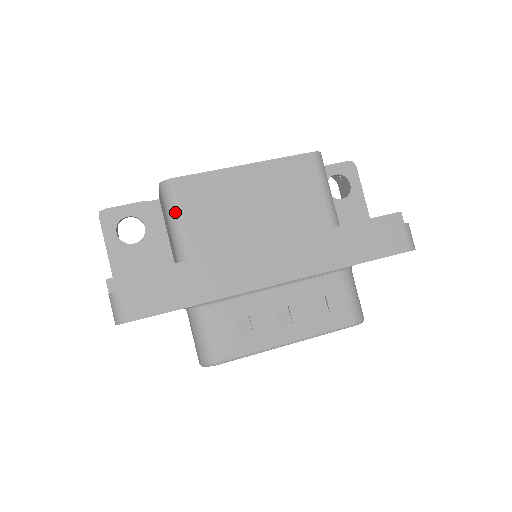
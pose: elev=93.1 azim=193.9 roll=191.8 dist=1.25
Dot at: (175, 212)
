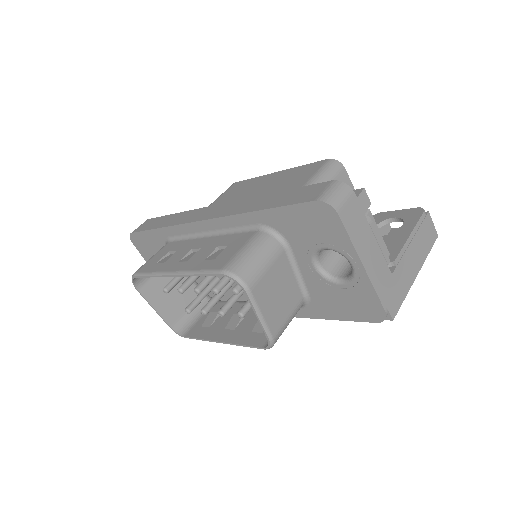
Dot at: (217, 198)
